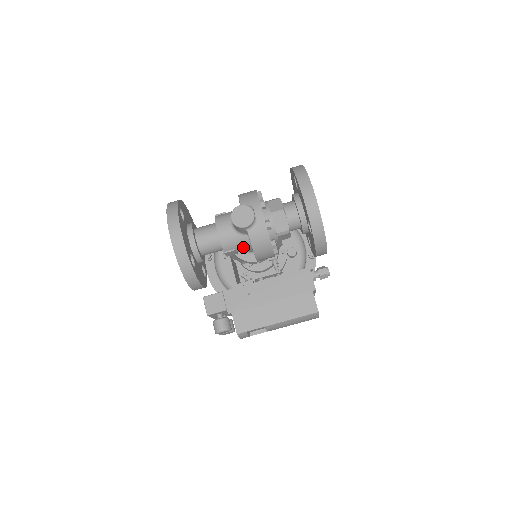
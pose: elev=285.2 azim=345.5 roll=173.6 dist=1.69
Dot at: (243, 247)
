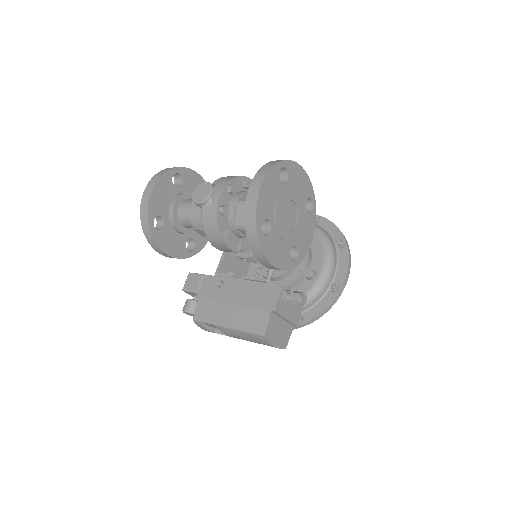
Dot at: occluded
